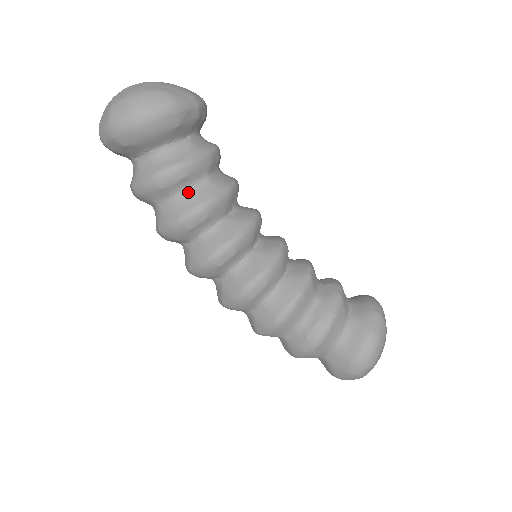
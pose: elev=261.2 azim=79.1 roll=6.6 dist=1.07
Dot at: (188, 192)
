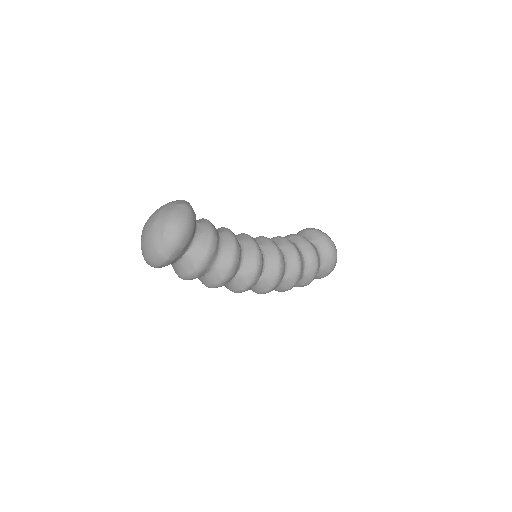
Dot at: (222, 245)
